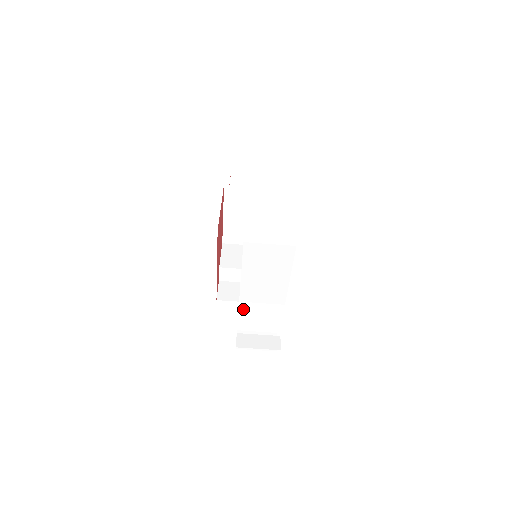
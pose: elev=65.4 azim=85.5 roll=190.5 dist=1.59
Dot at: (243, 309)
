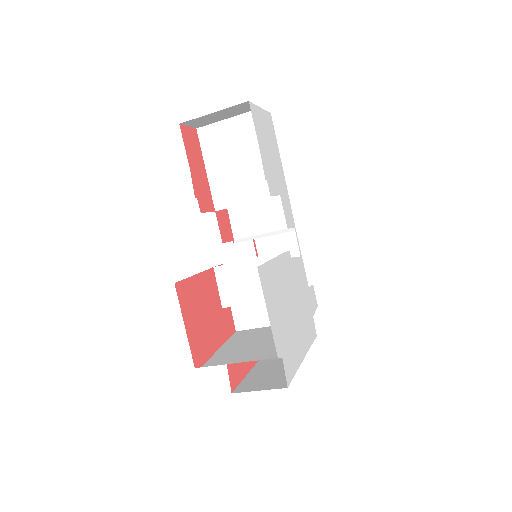
Dot at: occluded
